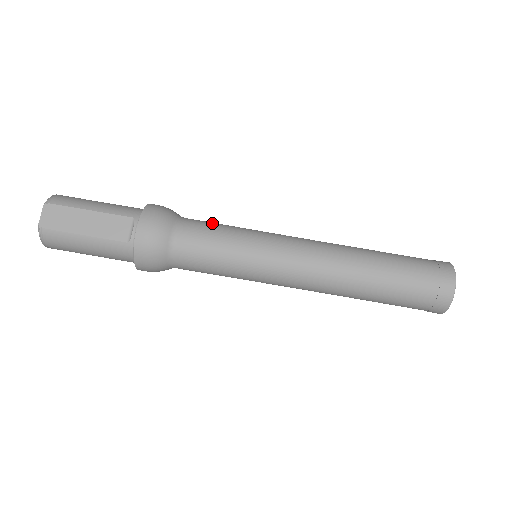
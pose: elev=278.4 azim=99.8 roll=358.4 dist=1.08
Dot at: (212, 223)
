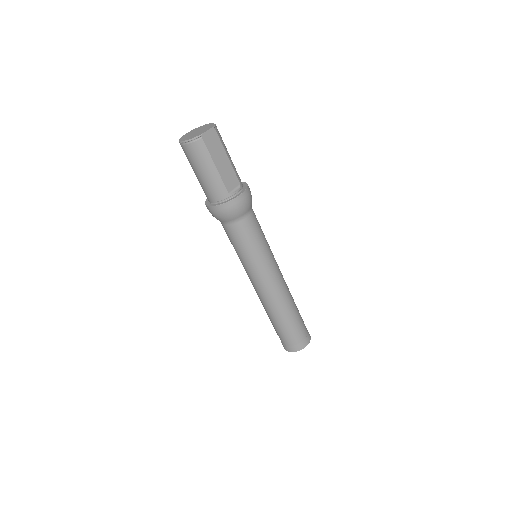
Dot at: occluded
